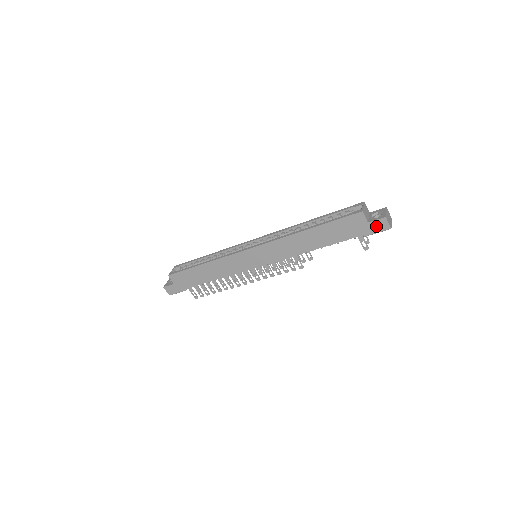
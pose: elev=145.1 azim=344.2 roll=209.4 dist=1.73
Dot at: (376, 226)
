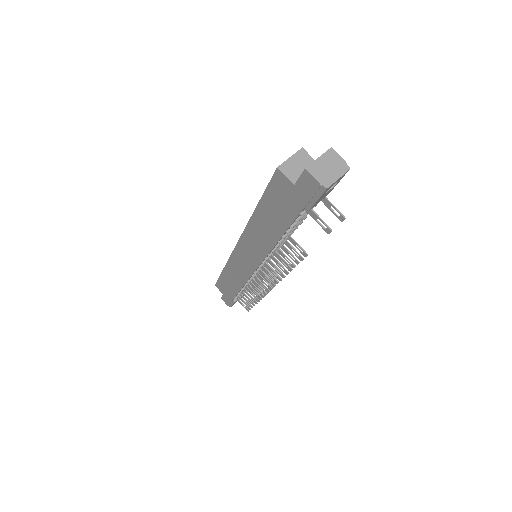
Dot at: (306, 188)
